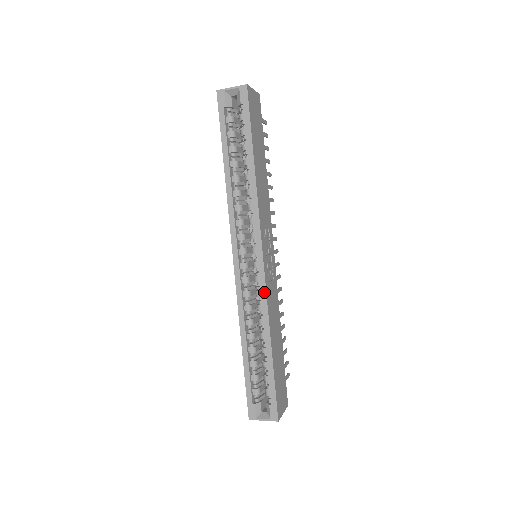
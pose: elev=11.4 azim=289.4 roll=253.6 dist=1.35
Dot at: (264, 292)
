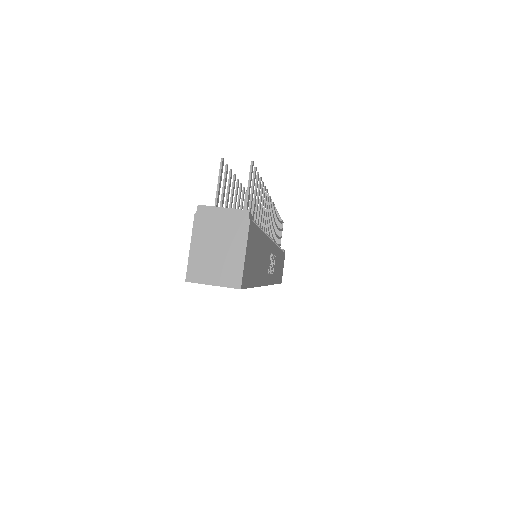
Dot at: occluded
